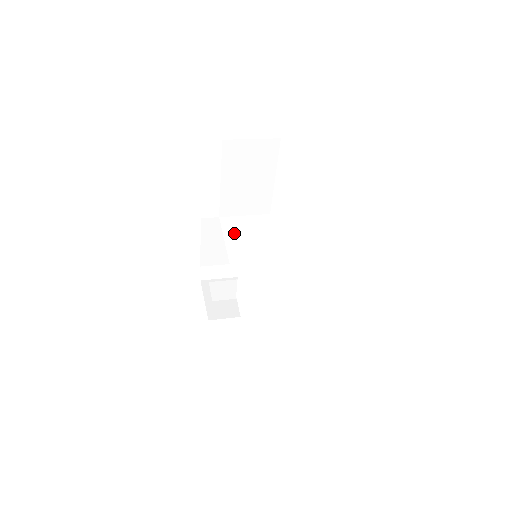
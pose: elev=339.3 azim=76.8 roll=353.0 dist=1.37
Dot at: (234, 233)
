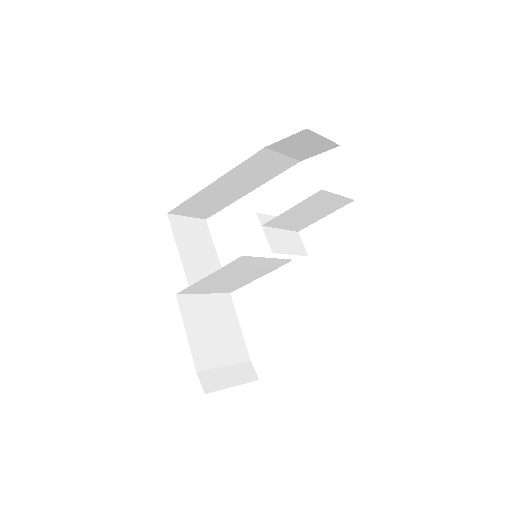
Dot at: (217, 284)
